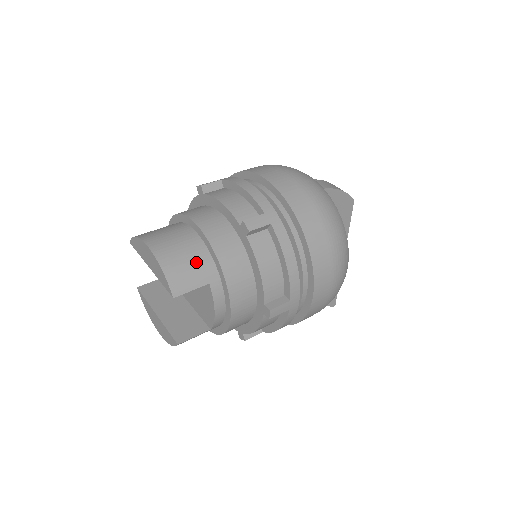
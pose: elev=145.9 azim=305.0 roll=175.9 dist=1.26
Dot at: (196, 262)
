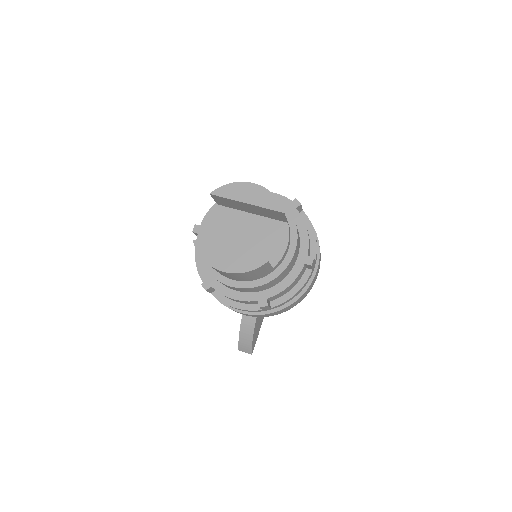
Dot at: occluded
